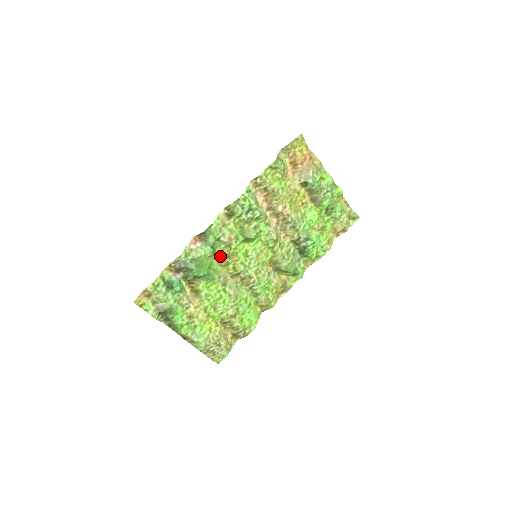
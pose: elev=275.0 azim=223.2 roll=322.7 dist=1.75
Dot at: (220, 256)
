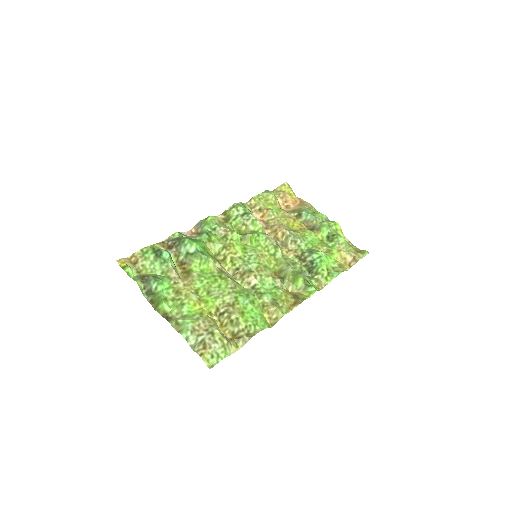
Dot at: (216, 247)
